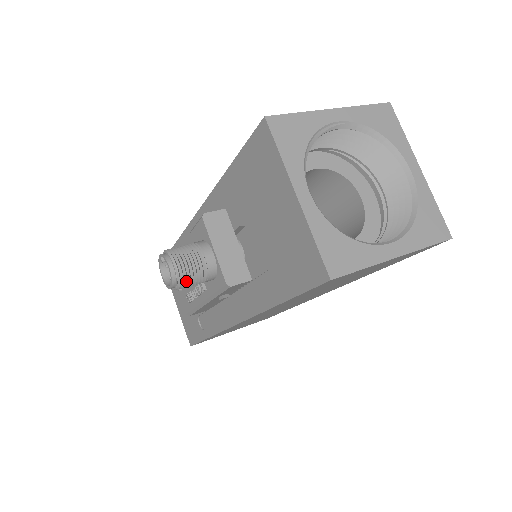
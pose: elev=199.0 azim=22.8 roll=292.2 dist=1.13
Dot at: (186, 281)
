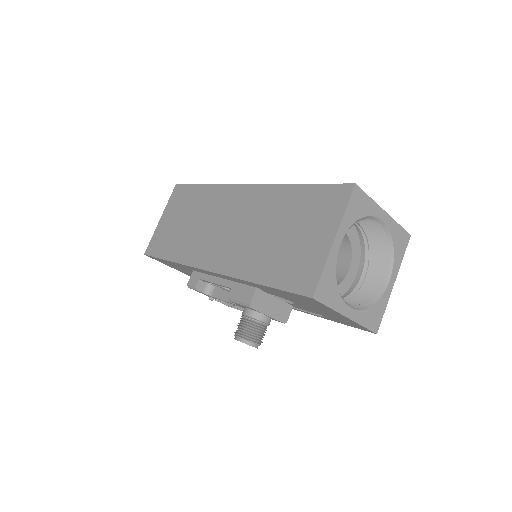
Dot at: occluded
